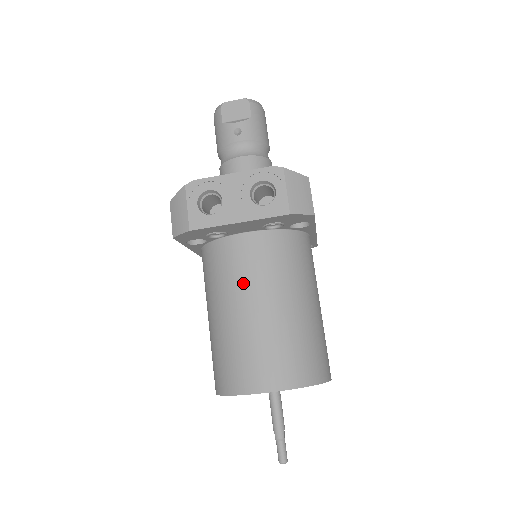
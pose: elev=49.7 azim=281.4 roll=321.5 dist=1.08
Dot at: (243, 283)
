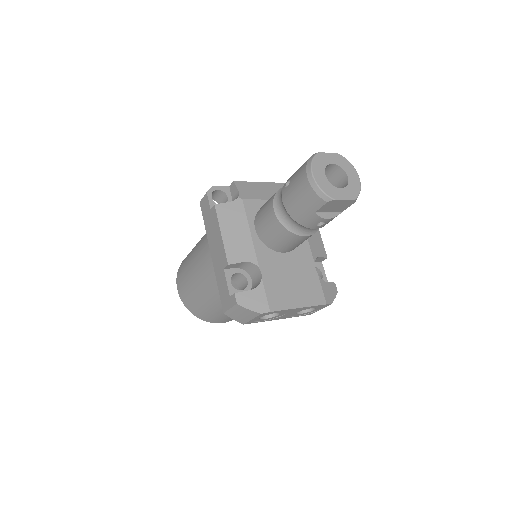
Dot at: occluded
